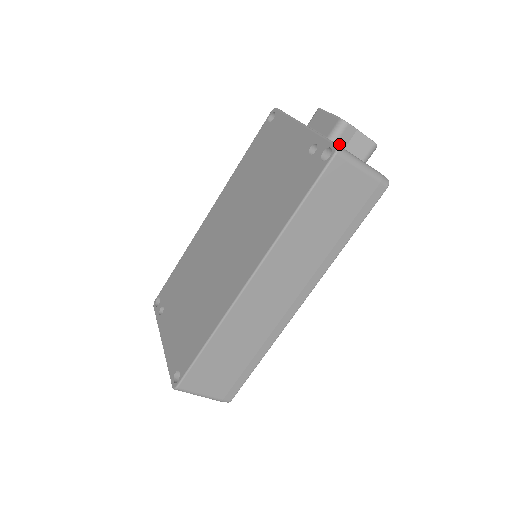
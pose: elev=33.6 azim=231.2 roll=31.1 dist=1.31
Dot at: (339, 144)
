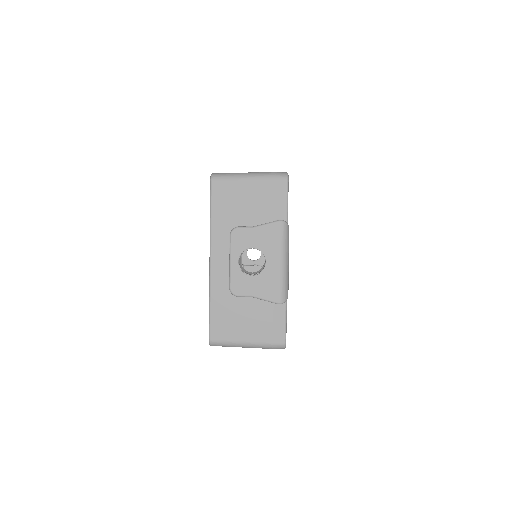
Dot at: occluded
